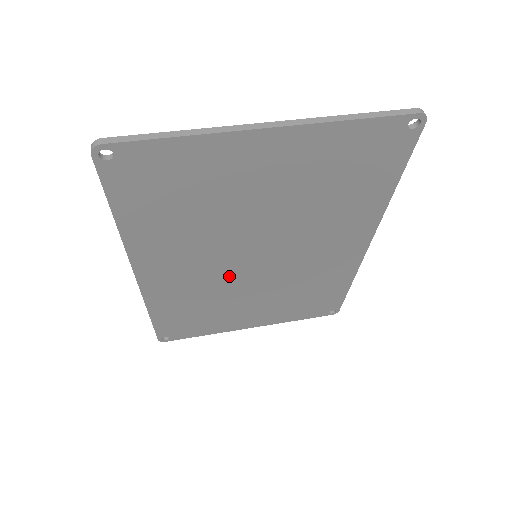
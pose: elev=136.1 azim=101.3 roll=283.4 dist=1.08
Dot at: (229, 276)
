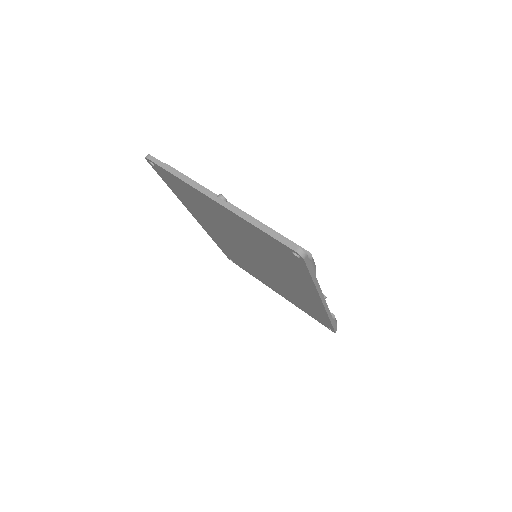
Dot at: (244, 255)
